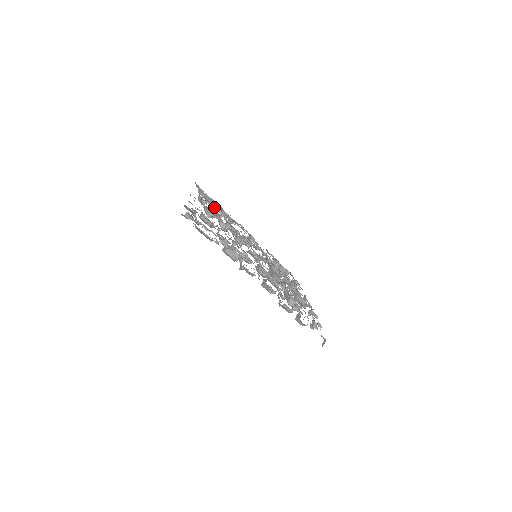
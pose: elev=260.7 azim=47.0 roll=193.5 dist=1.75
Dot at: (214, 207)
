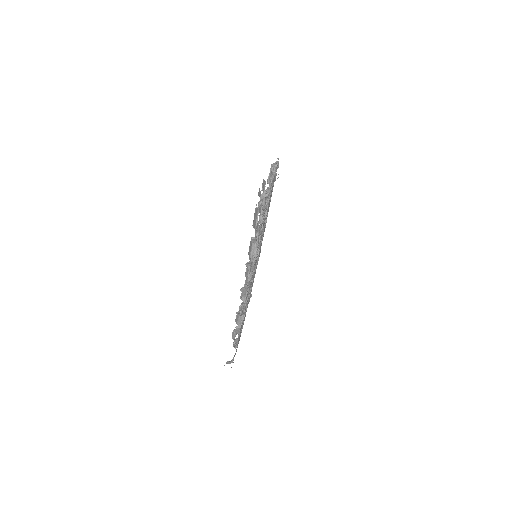
Dot at: occluded
